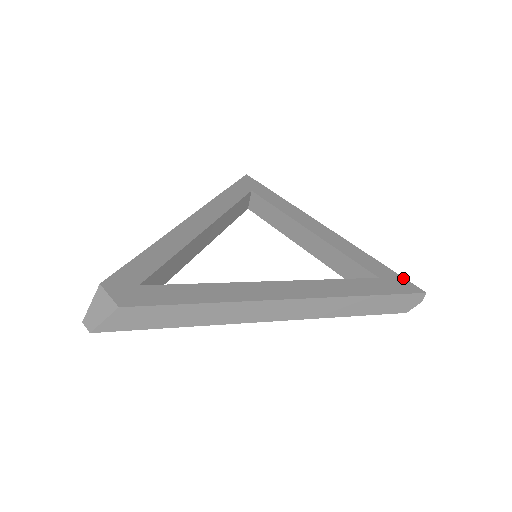
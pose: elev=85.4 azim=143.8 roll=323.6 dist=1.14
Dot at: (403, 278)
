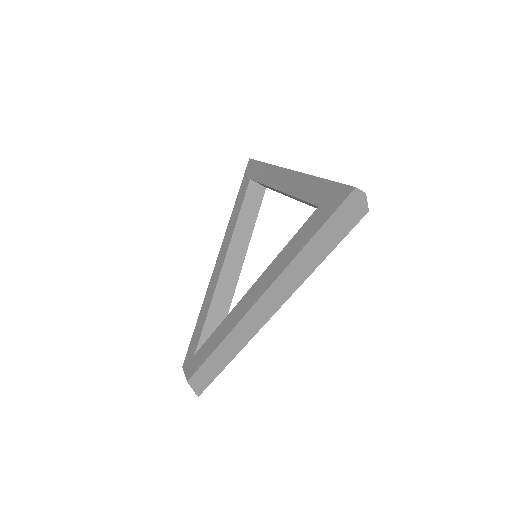
Dot at: (338, 184)
